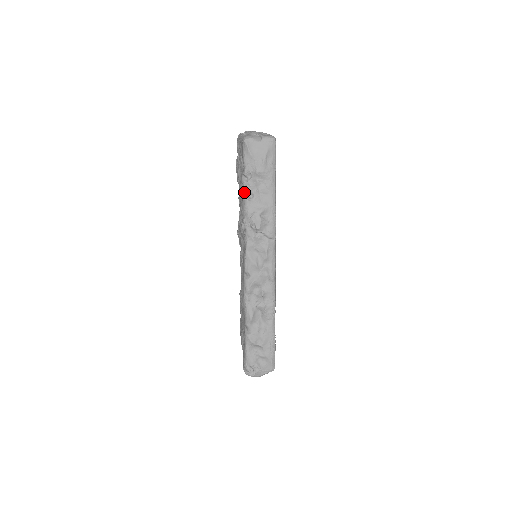
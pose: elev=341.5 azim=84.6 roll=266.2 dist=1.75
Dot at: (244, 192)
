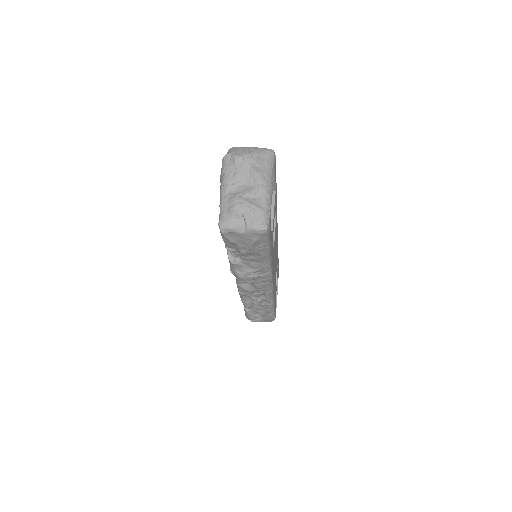
Dot at: occluded
